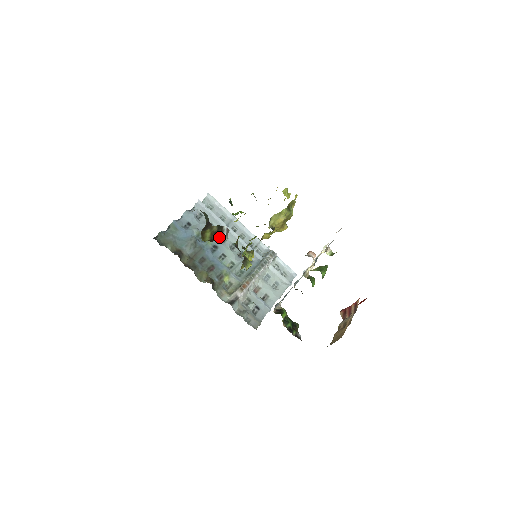
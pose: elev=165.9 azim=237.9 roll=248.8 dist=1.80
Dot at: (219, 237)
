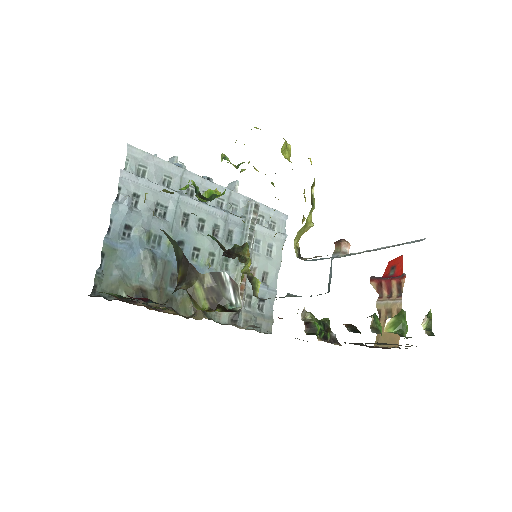
Dot at: (222, 296)
